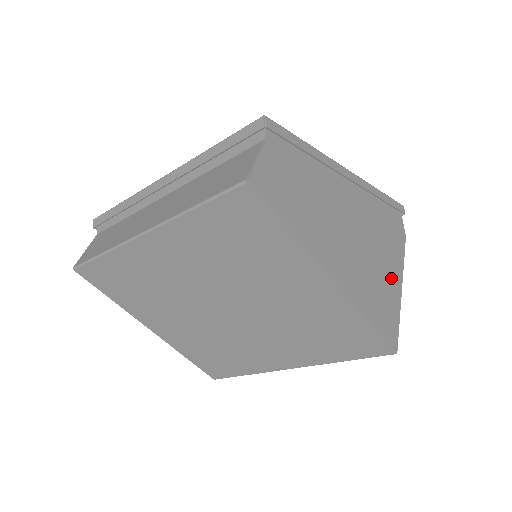
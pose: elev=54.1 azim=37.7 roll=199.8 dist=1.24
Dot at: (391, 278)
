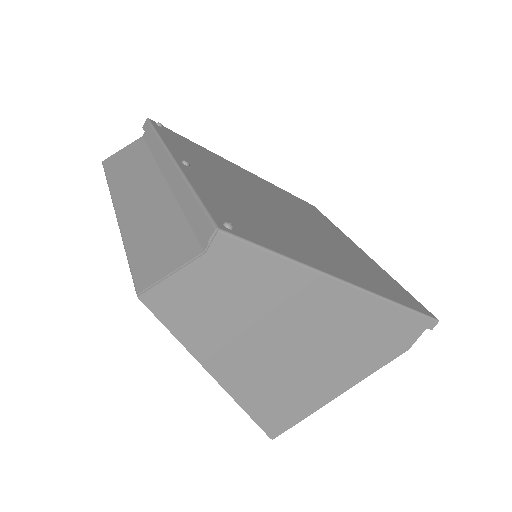
Dot at: (330, 385)
